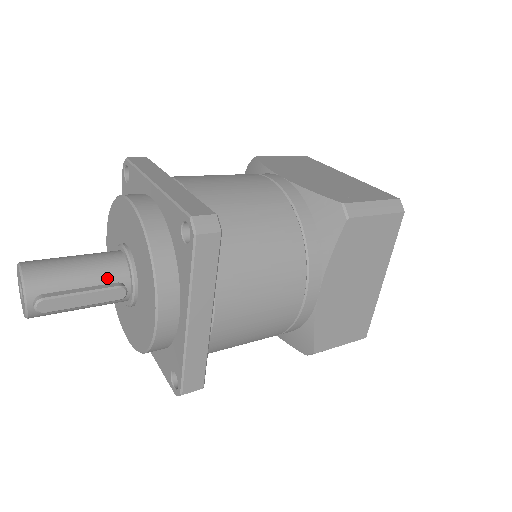
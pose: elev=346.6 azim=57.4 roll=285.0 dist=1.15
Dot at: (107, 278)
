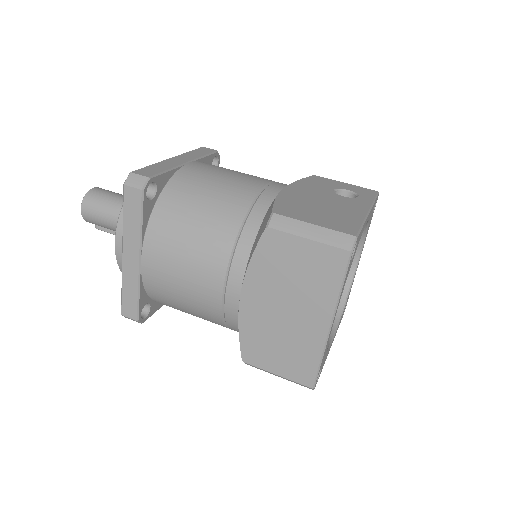
Dot at: occluded
